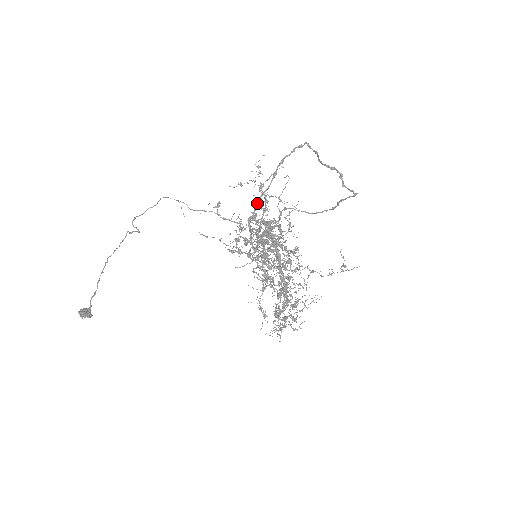
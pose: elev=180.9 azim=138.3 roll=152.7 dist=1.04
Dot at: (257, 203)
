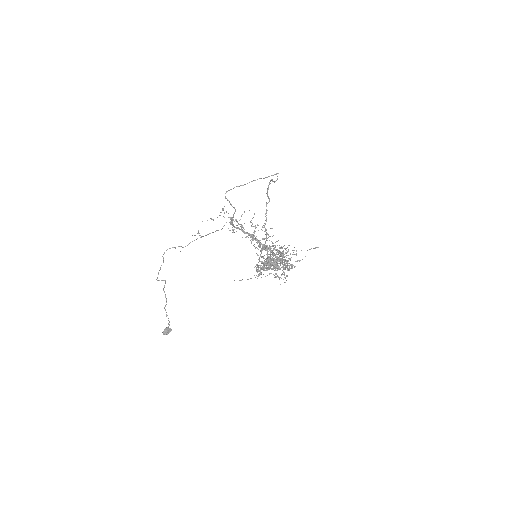
Dot at: (261, 253)
